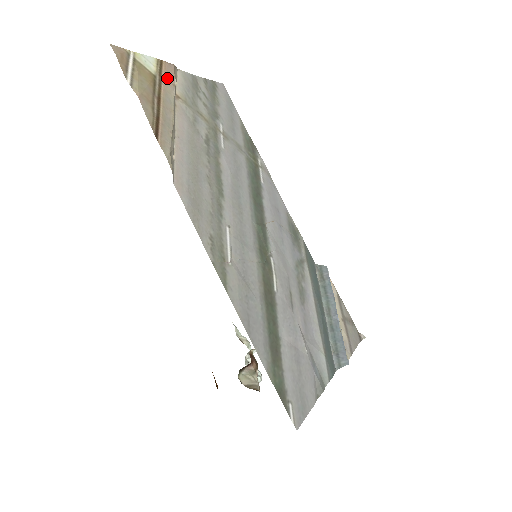
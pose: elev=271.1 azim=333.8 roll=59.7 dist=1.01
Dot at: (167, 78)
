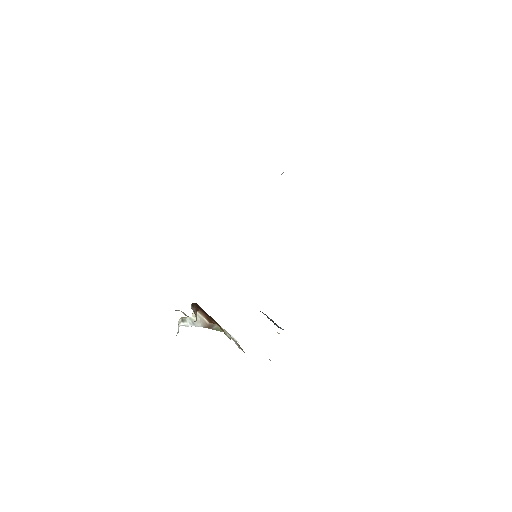
Dot at: occluded
